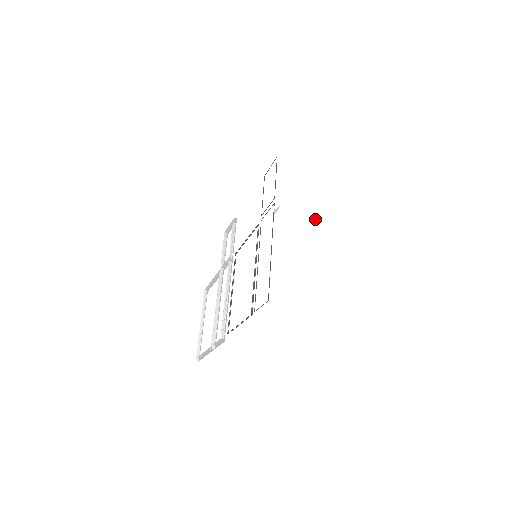
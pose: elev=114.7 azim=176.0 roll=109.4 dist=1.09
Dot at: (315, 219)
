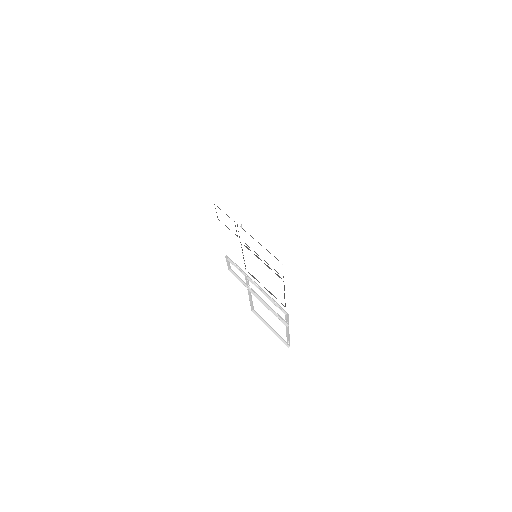
Dot at: (261, 208)
